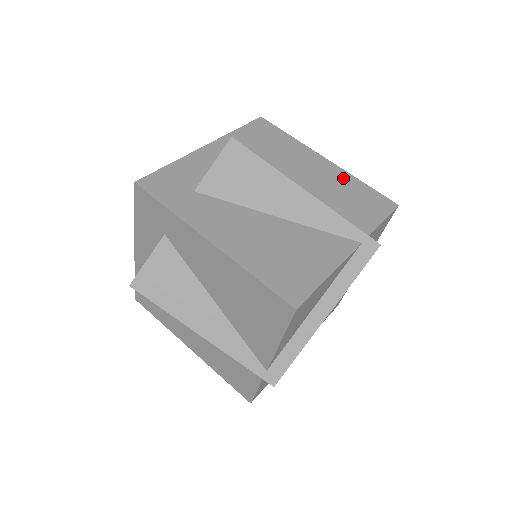
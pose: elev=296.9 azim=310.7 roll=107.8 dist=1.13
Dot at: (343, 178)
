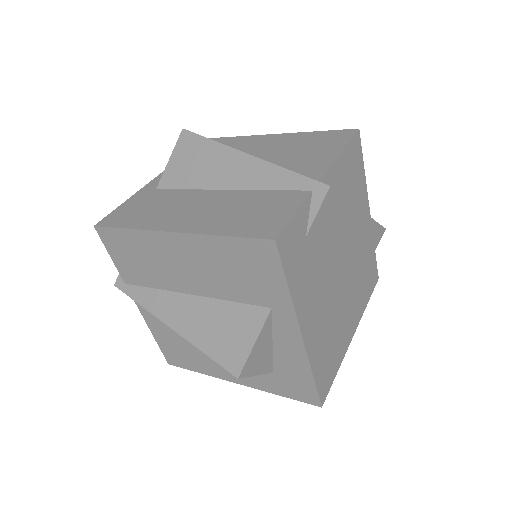
Dot at: occluded
